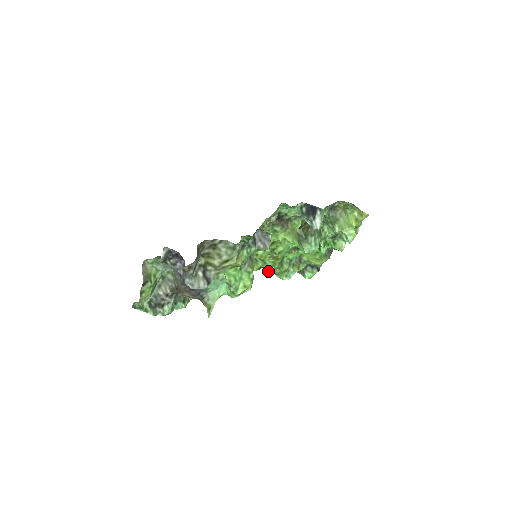
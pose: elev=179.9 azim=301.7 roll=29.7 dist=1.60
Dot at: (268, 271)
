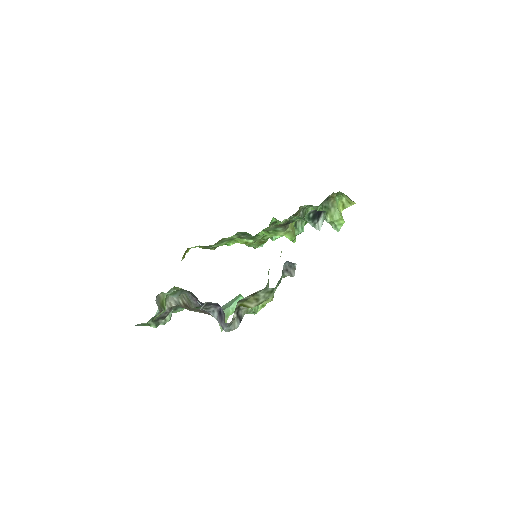
Dot at: occluded
